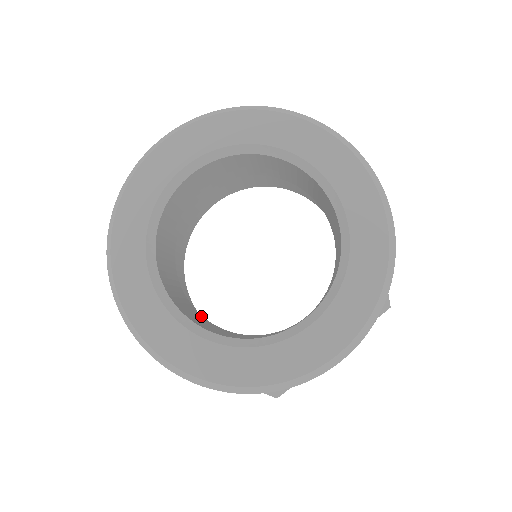
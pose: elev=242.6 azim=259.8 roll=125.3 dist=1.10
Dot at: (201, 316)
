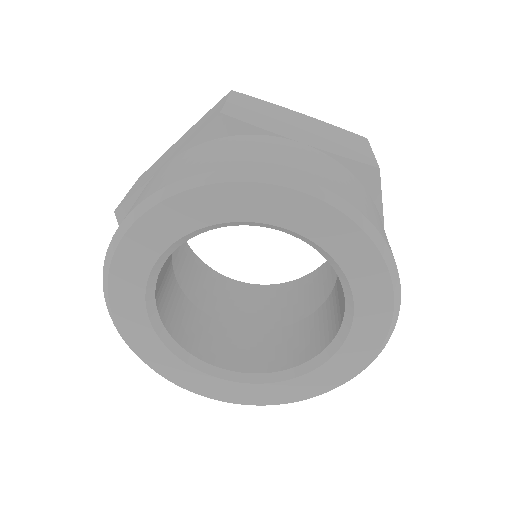
Dot at: (171, 260)
